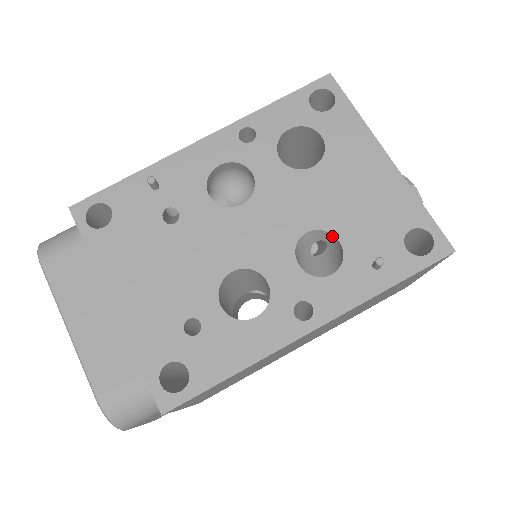
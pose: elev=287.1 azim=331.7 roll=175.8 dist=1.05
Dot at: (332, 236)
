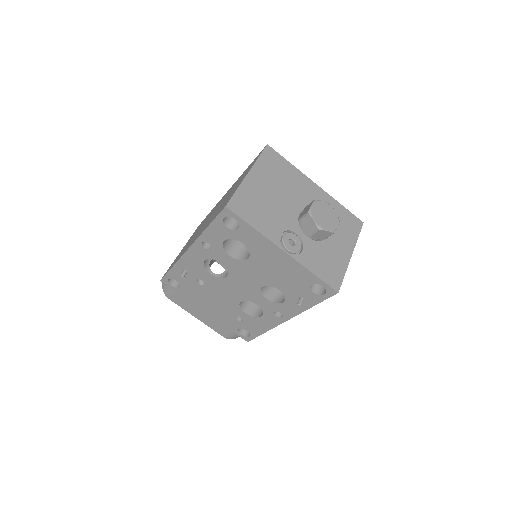
Dot at: (275, 286)
